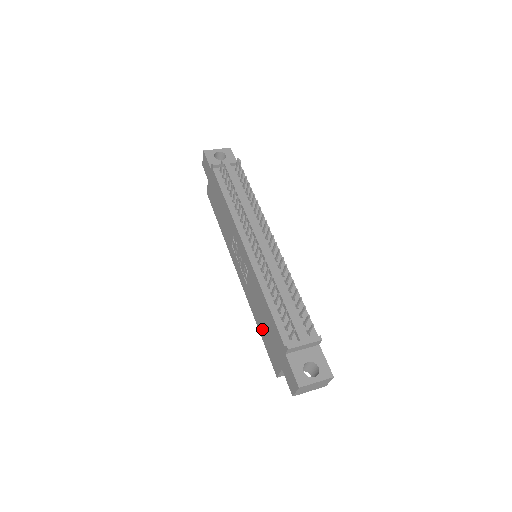
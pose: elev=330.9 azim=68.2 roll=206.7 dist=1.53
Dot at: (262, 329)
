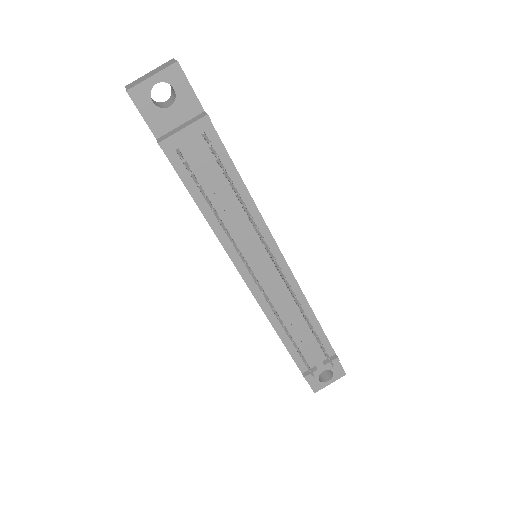
Dot at: occluded
